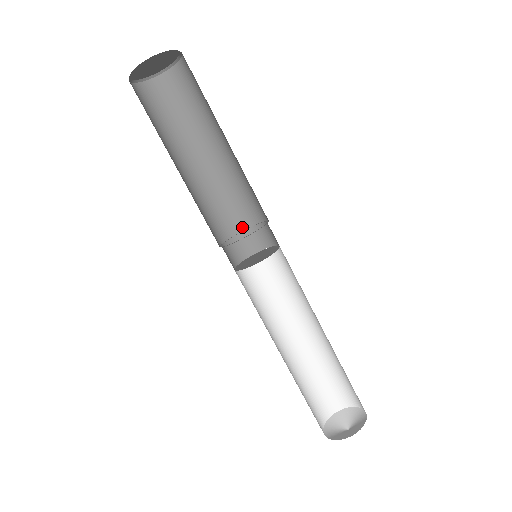
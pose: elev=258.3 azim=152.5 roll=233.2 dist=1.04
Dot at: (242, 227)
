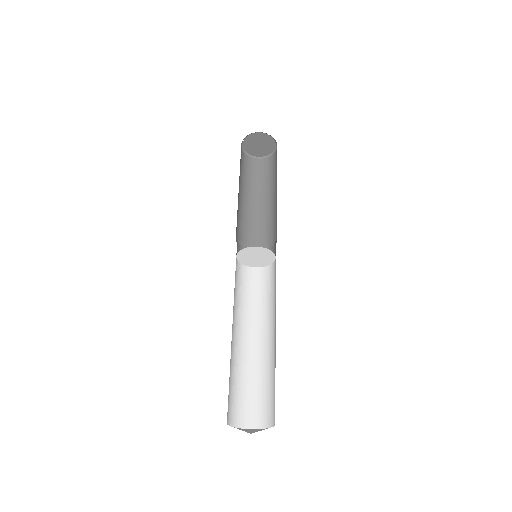
Dot at: occluded
